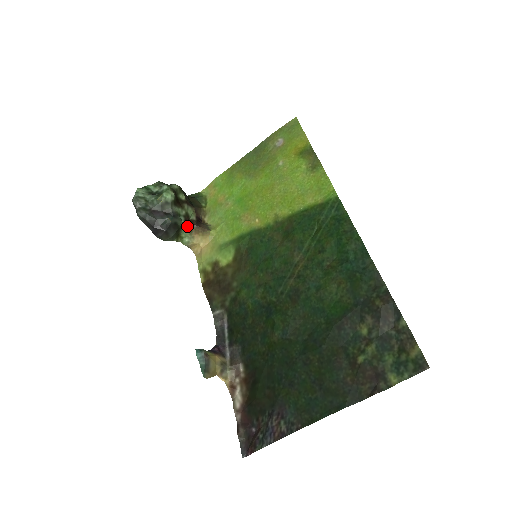
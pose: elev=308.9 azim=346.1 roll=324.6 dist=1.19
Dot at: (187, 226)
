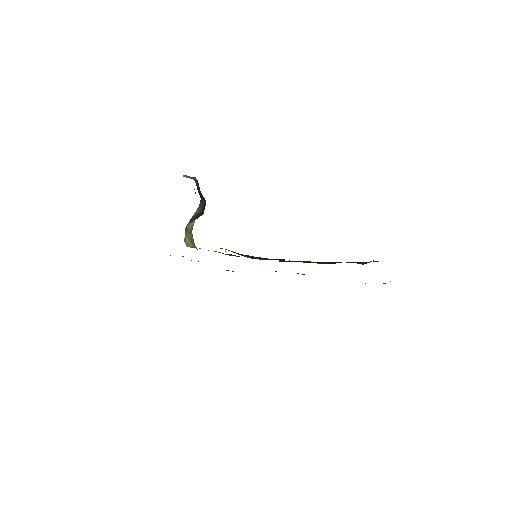
Dot at: (193, 224)
